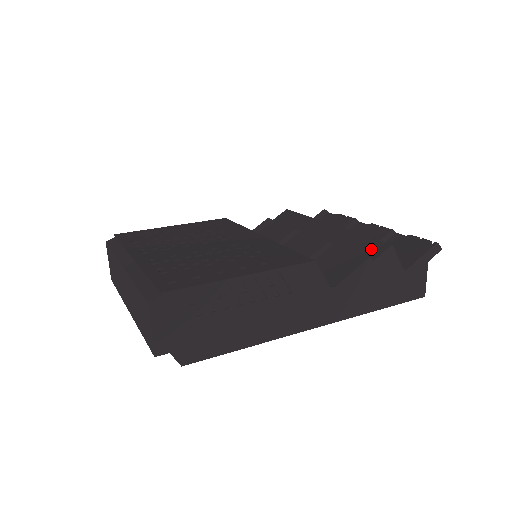
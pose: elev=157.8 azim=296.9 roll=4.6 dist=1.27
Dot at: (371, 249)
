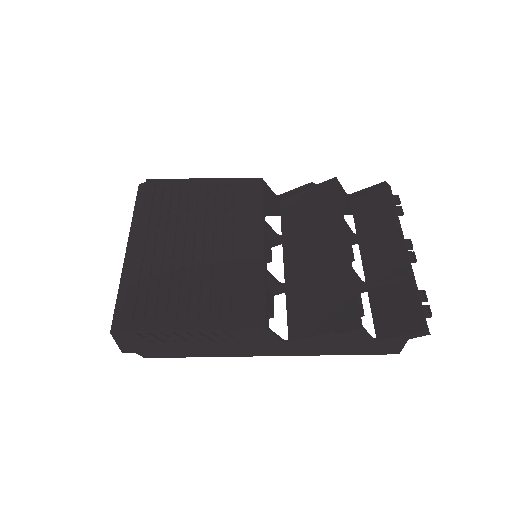
Dot at: (345, 316)
